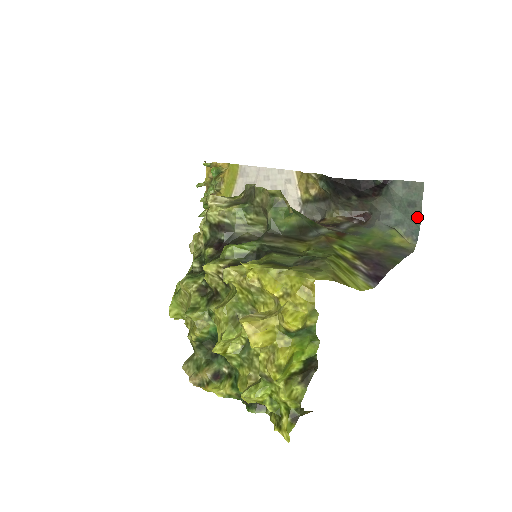
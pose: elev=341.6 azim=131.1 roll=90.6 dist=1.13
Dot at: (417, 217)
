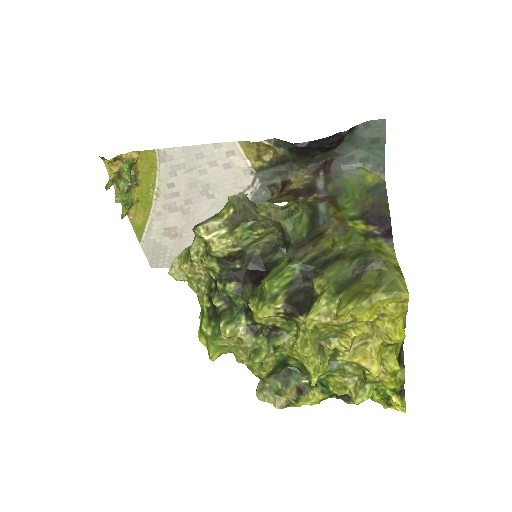
Dot at: (381, 150)
